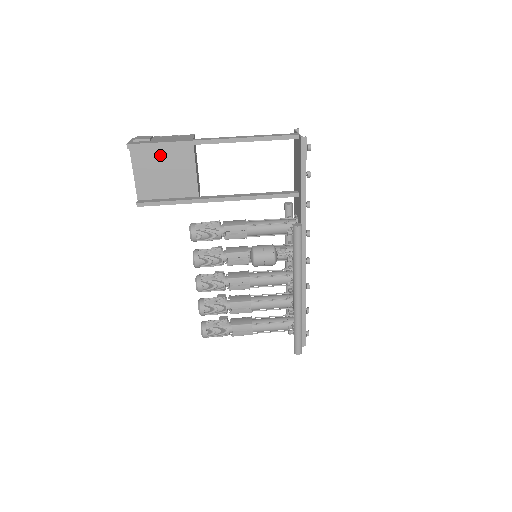
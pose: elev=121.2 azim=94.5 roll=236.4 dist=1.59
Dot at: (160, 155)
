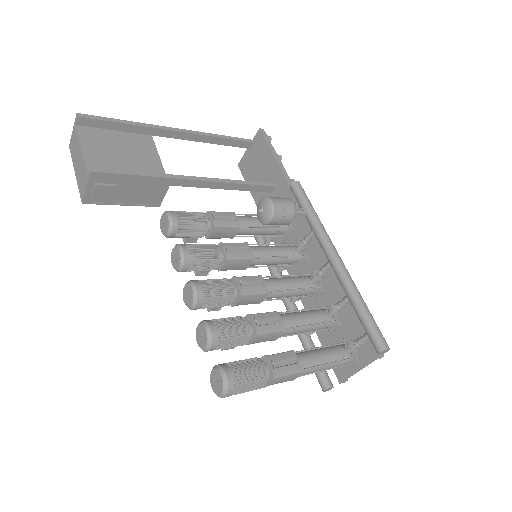
Dot at: (115, 138)
